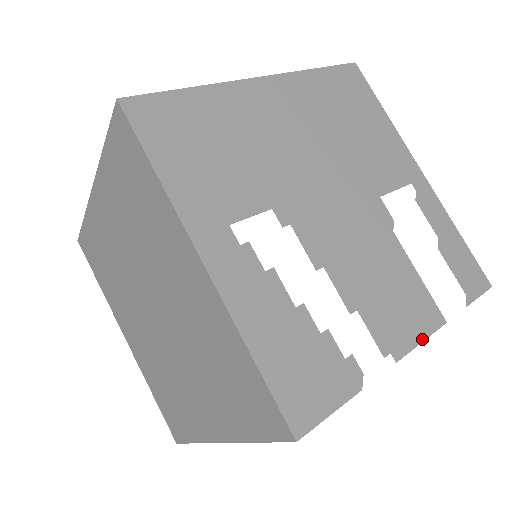
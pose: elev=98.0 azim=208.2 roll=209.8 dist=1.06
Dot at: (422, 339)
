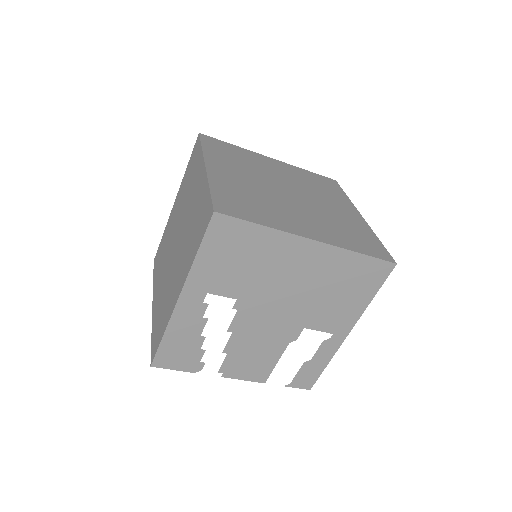
Dot at: (244, 379)
